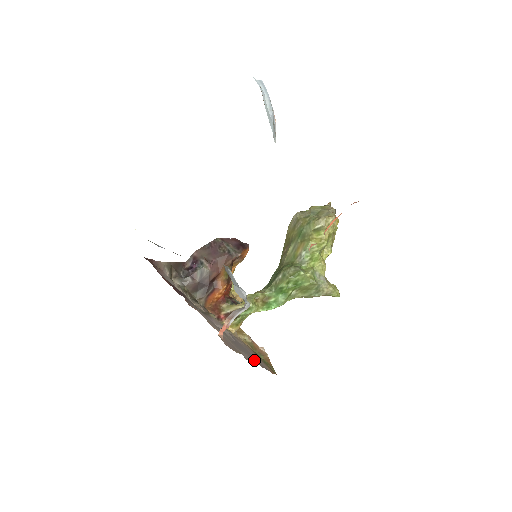
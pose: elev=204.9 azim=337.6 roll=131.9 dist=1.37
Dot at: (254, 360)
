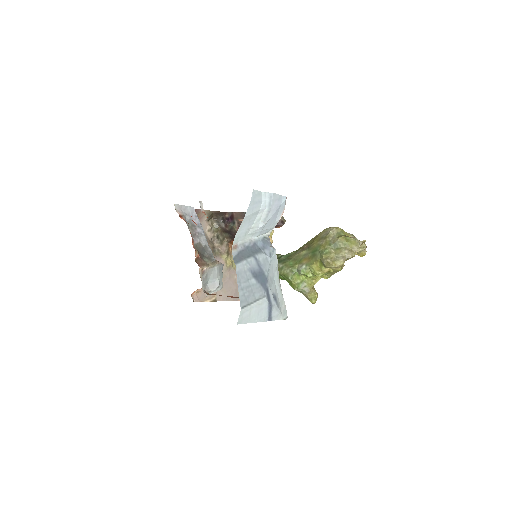
Dot at: (231, 298)
